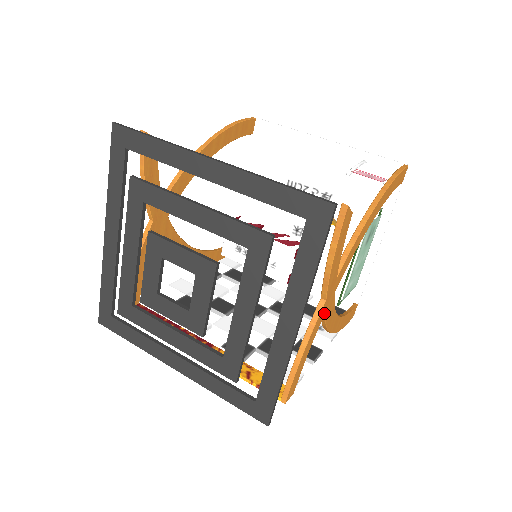
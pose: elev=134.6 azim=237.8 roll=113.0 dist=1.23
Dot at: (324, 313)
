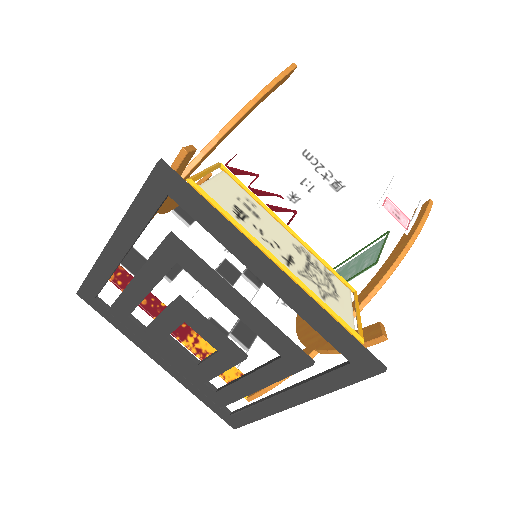
Dot at: occluded
